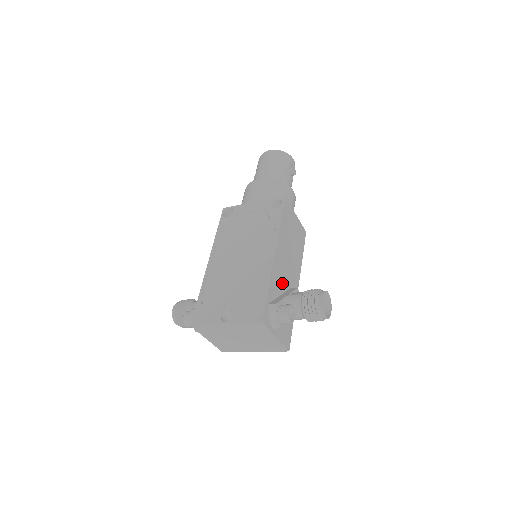
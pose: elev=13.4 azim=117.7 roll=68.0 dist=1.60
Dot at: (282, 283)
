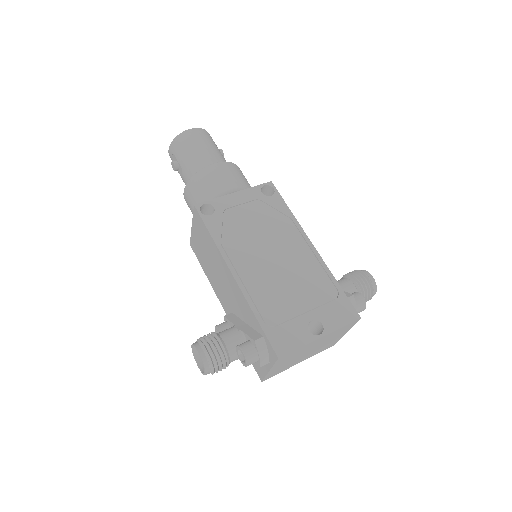
Dot at: occluded
